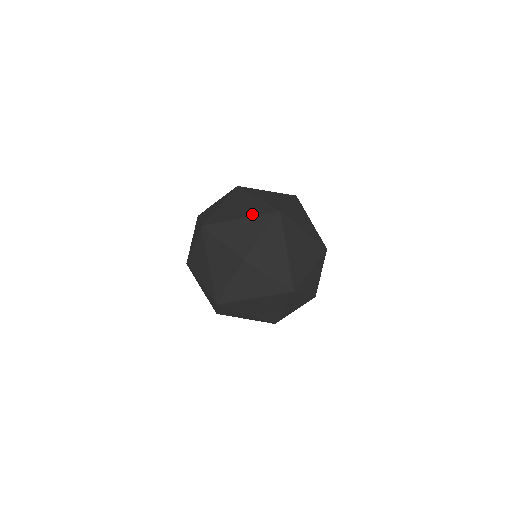
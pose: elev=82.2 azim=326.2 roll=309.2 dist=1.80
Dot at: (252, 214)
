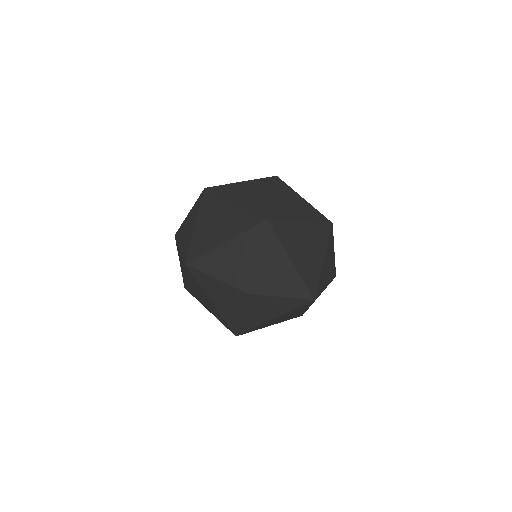
Dot at: (236, 232)
